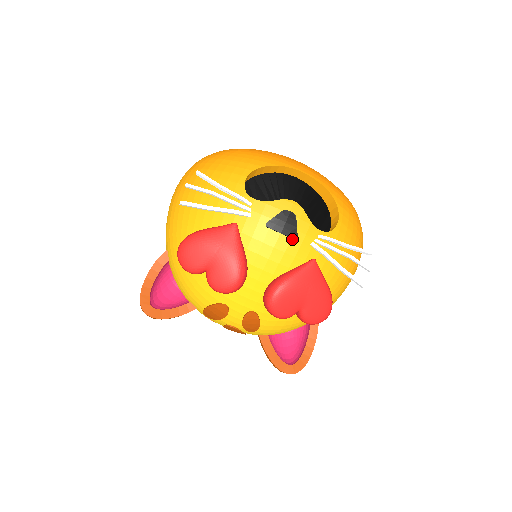
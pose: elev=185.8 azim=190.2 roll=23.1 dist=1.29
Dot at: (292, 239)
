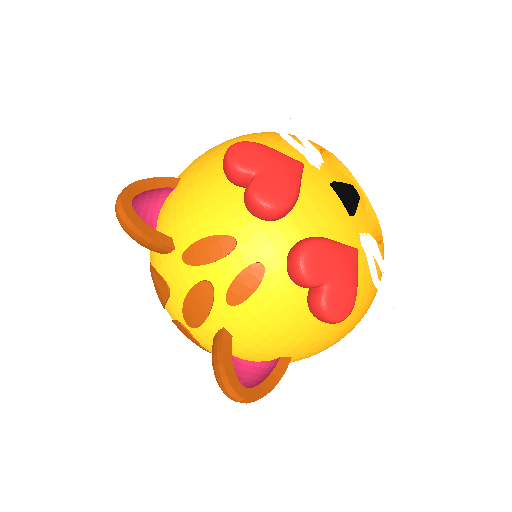
Dot at: (348, 213)
